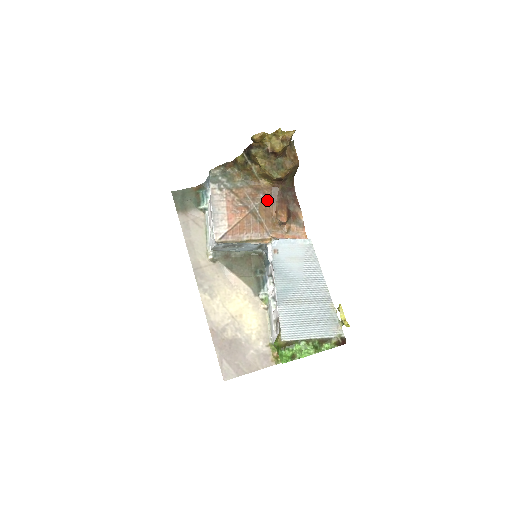
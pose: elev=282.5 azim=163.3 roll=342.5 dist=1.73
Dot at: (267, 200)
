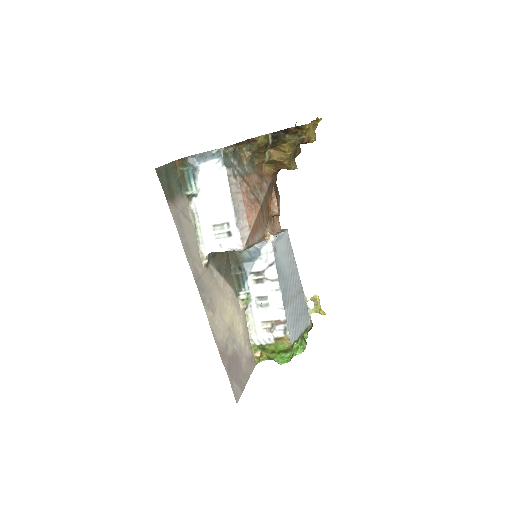
Dot at: (268, 190)
